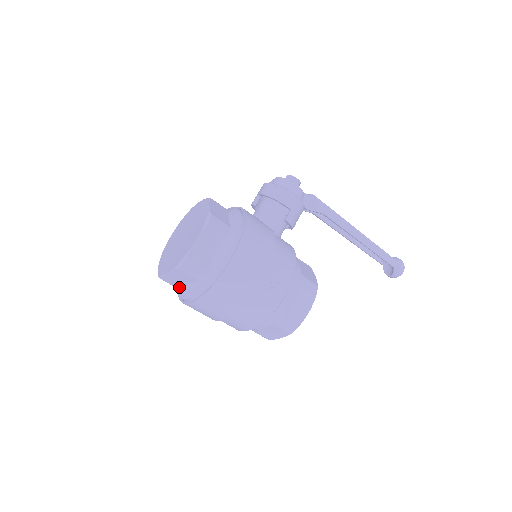
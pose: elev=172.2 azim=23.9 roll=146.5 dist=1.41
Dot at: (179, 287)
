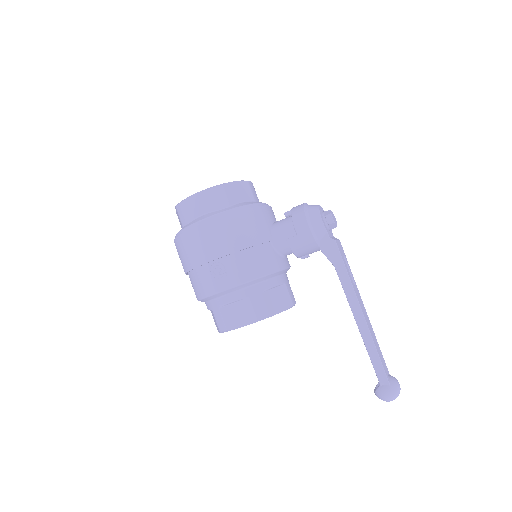
Dot at: occluded
